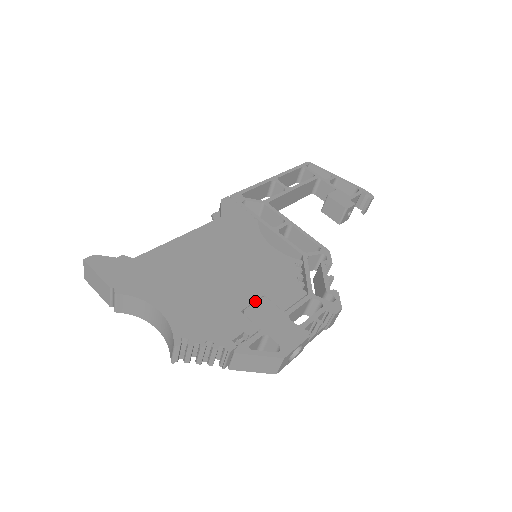
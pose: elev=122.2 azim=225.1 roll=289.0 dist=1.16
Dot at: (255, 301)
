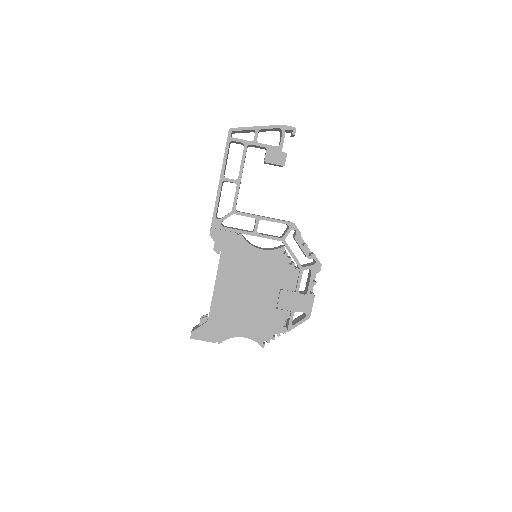
Dot at: (278, 296)
